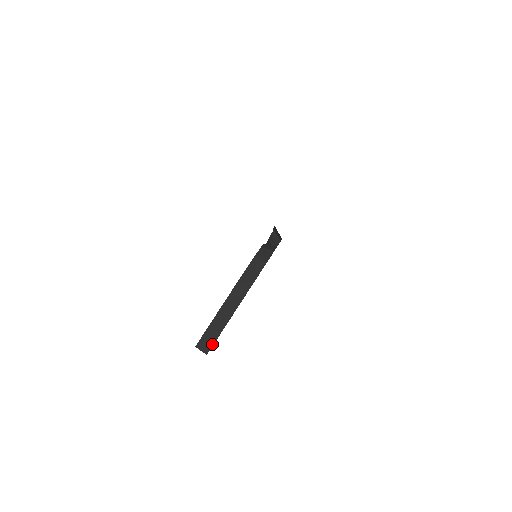
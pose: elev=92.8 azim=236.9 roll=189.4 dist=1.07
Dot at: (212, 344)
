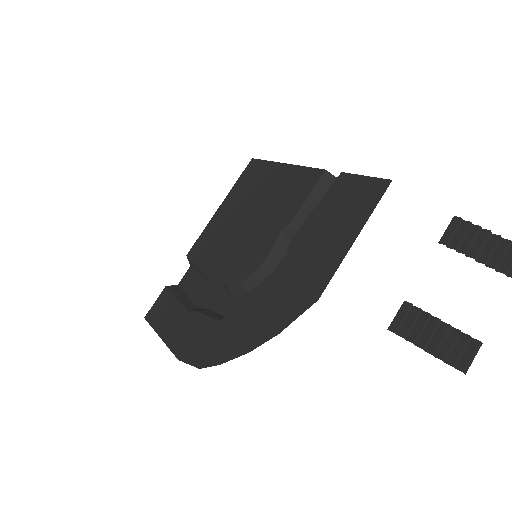
Dot at: (193, 269)
